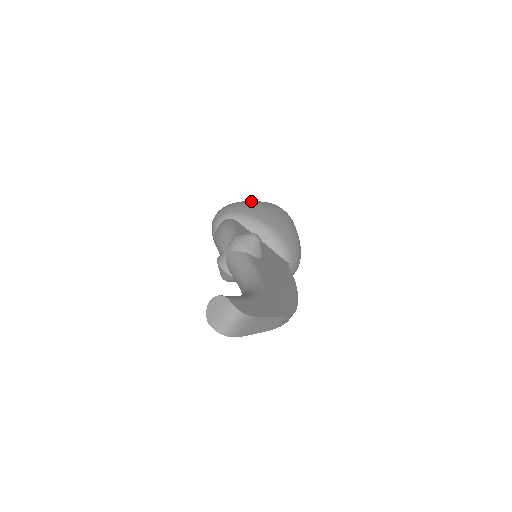
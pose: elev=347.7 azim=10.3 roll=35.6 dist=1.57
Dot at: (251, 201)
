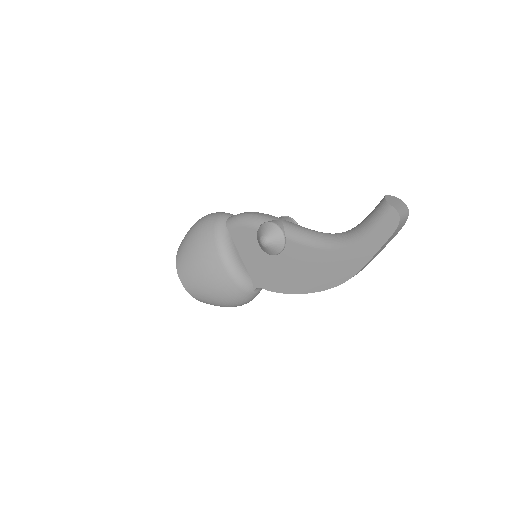
Dot at: occluded
